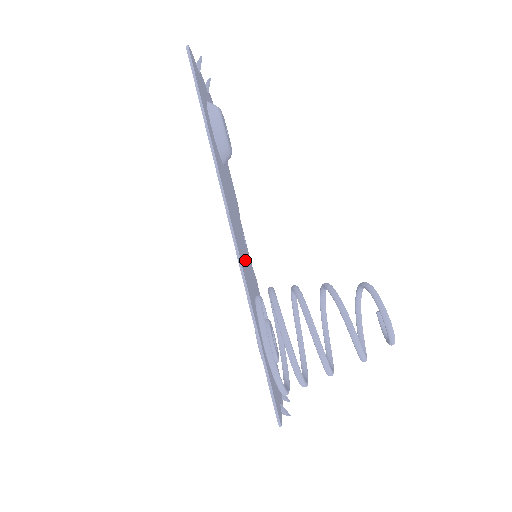
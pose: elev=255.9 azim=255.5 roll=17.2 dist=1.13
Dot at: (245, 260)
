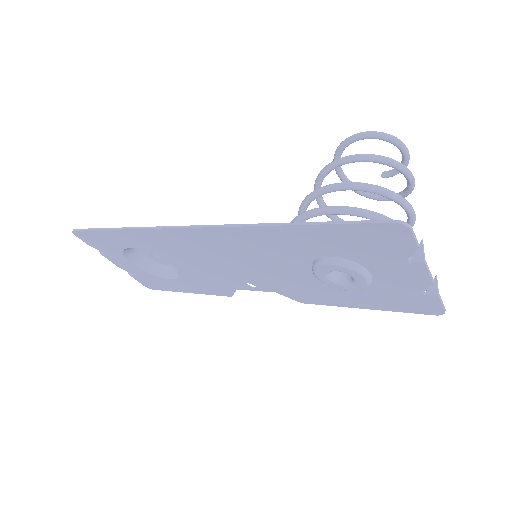
Dot at: (245, 256)
